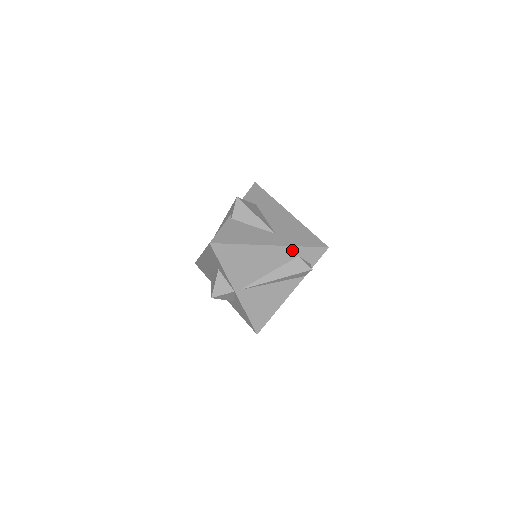
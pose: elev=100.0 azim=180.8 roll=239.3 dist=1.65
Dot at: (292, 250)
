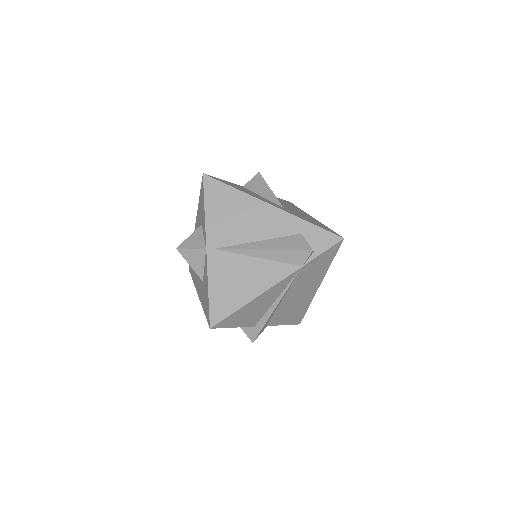
Dot at: (295, 222)
